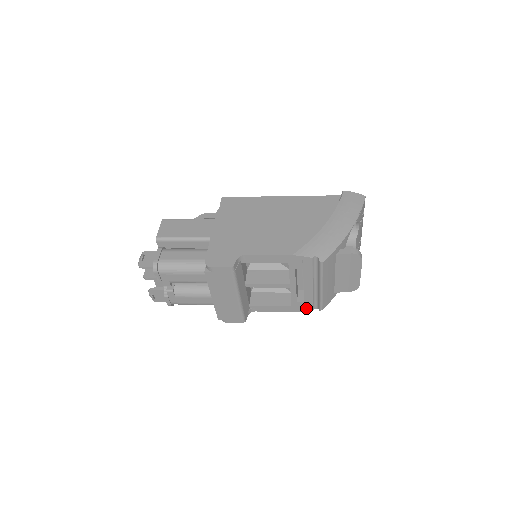
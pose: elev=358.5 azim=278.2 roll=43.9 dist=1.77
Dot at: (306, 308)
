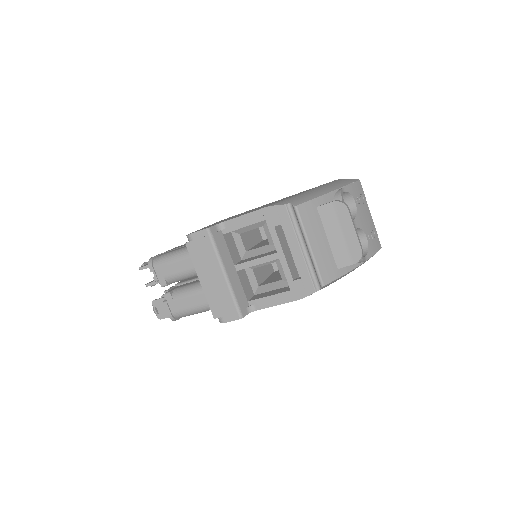
Dot at: (307, 289)
